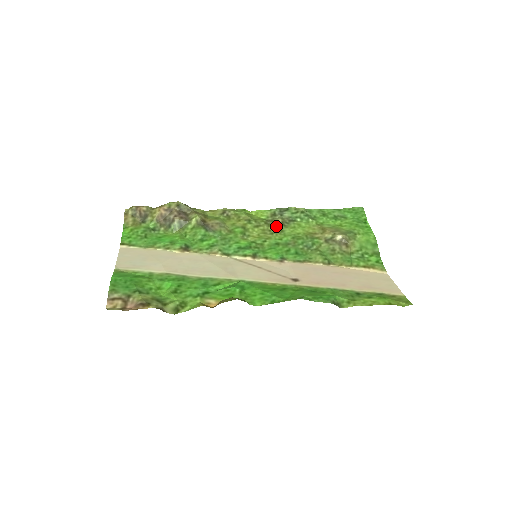
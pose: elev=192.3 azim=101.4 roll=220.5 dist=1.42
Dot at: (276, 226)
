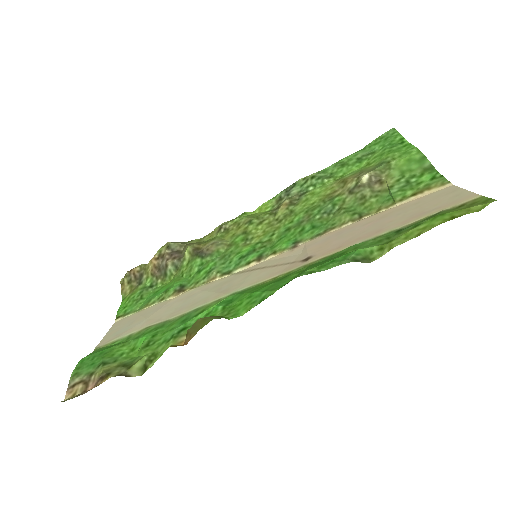
Dot at: (283, 210)
